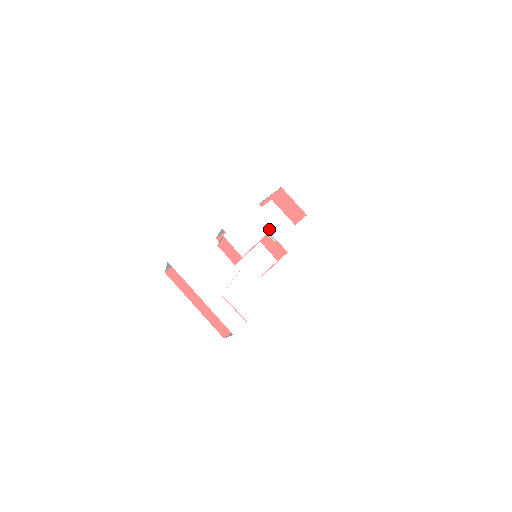
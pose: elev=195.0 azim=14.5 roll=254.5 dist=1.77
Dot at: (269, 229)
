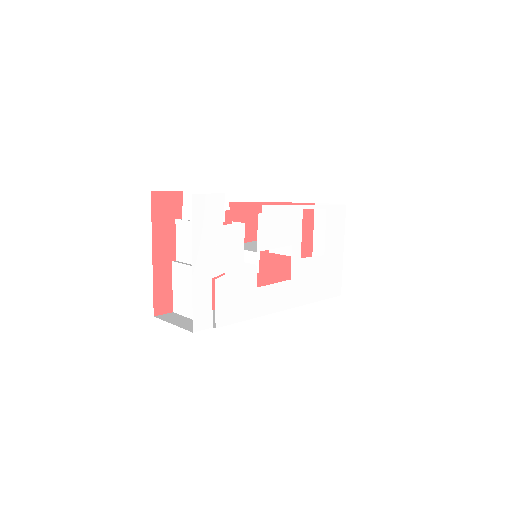
Dot at: (293, 242)
